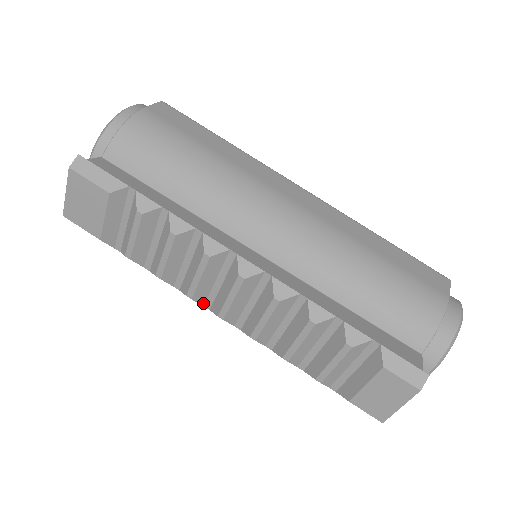
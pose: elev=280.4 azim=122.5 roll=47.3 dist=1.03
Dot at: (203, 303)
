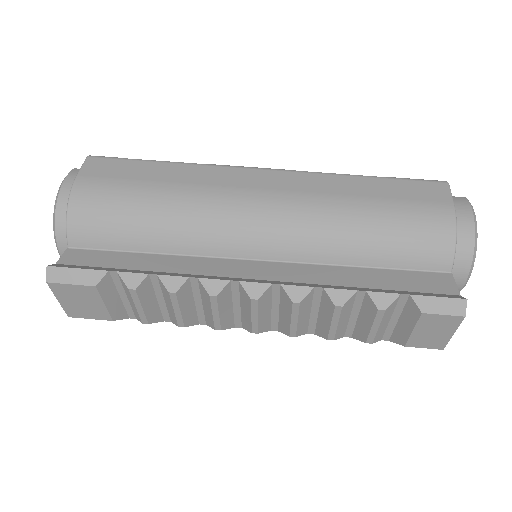
Dot at: (233, 326)
